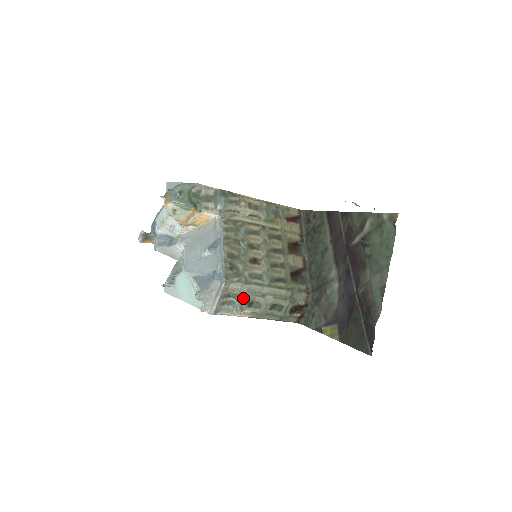
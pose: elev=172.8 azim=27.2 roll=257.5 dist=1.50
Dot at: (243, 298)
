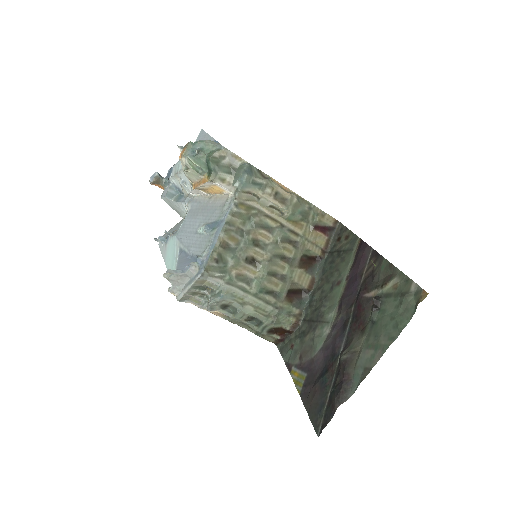
Dot at: (218, 298)
